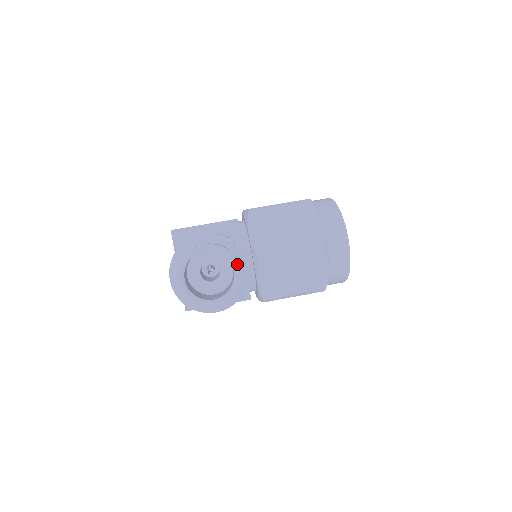
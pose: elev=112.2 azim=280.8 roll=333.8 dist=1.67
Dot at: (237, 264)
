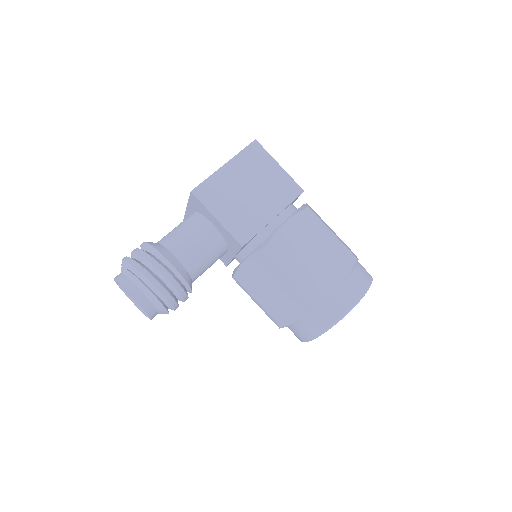
Dot at: (150, 318)
